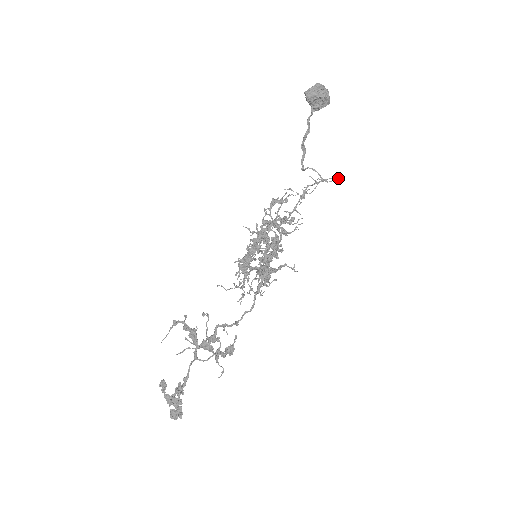
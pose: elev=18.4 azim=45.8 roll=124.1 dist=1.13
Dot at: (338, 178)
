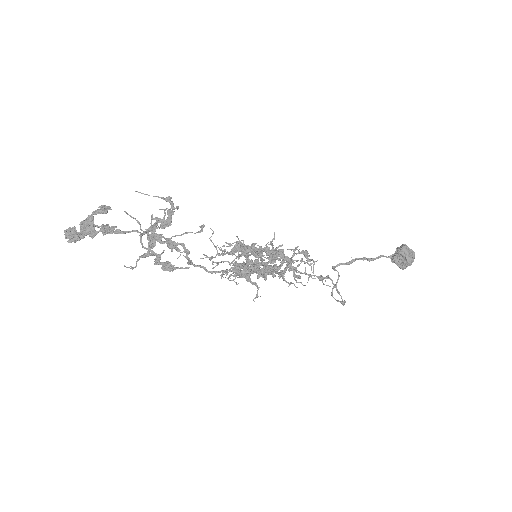
Dot at: (344, 303)
